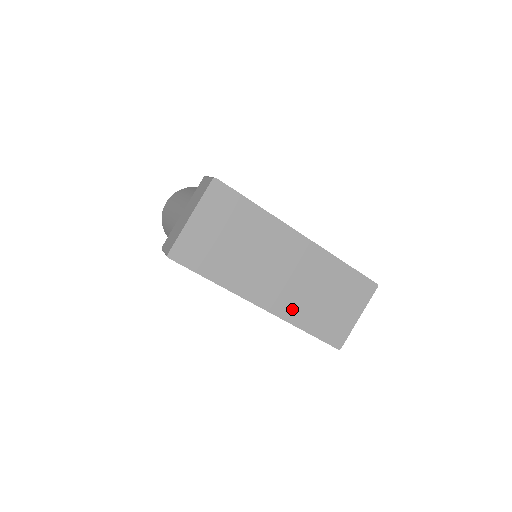
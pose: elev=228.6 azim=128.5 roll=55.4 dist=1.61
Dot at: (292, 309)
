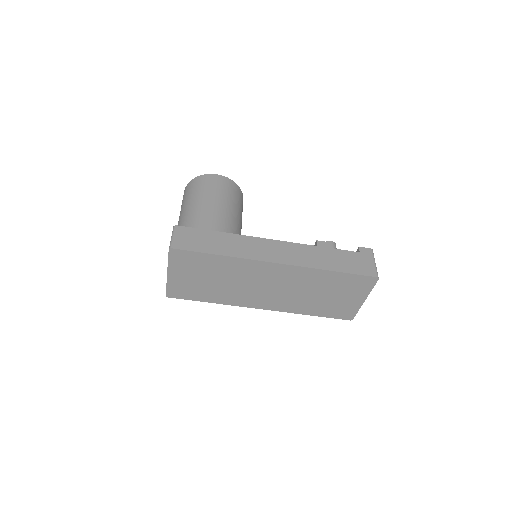
Dot at: (290, 305)
